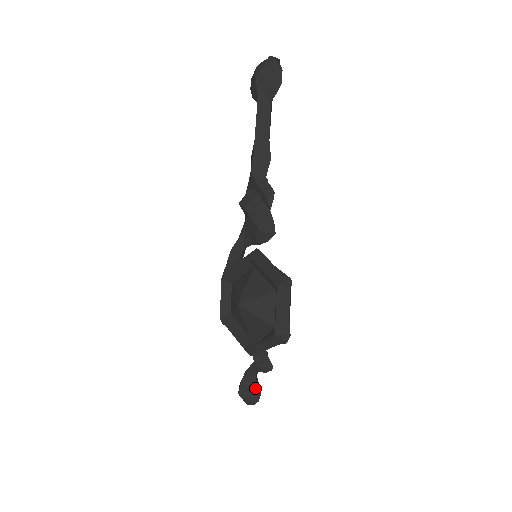
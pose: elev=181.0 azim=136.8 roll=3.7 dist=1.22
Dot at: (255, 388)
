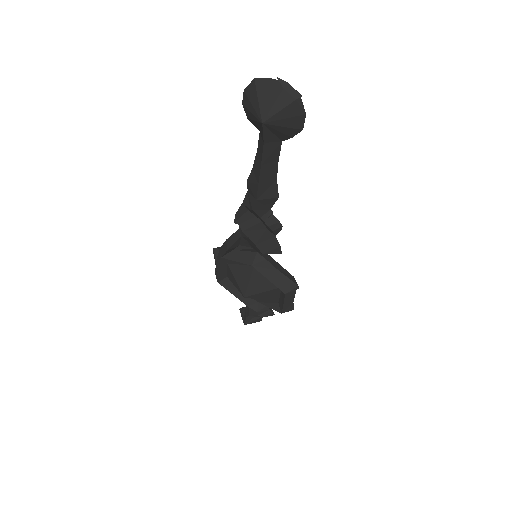
Dot at: (257, 319)
